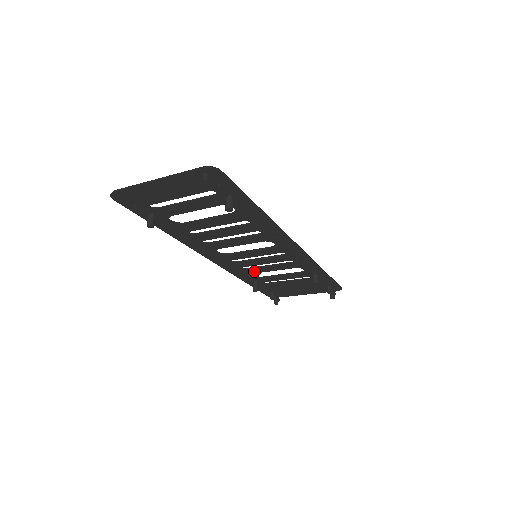
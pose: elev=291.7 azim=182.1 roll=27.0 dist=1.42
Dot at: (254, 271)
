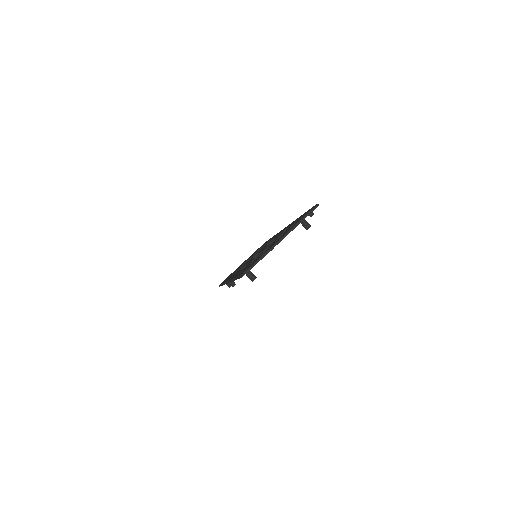
Dot at: occluded
